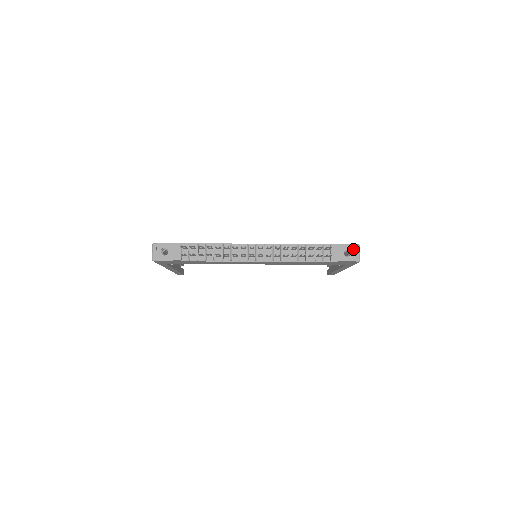
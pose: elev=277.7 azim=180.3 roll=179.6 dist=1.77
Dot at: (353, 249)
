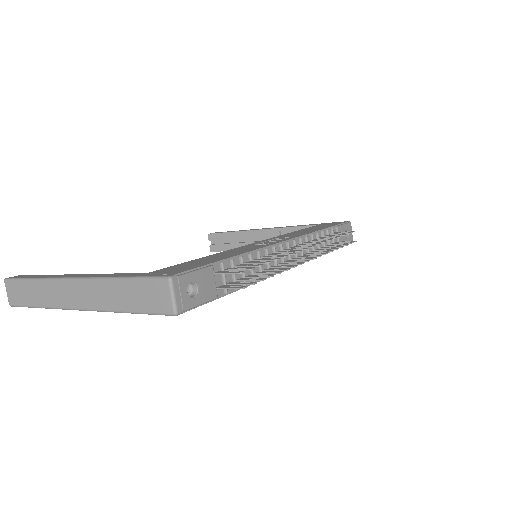
Dot at: (349, 228)
